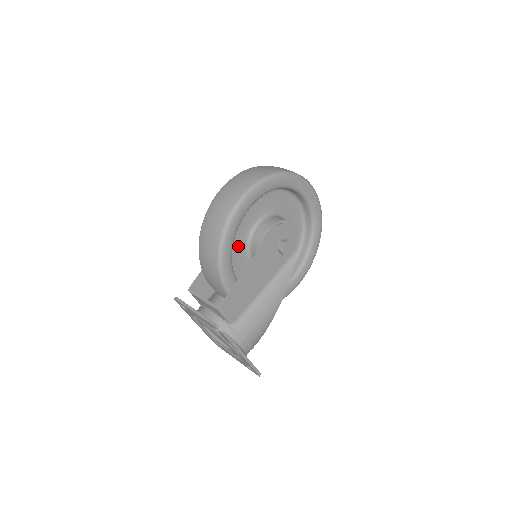
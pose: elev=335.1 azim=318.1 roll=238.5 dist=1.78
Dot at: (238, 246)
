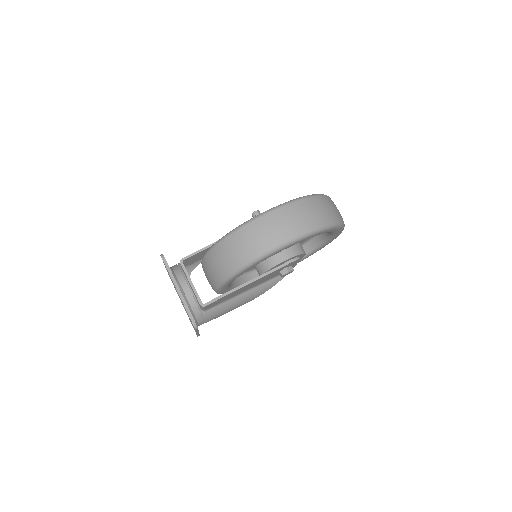
Dot at: occluded
